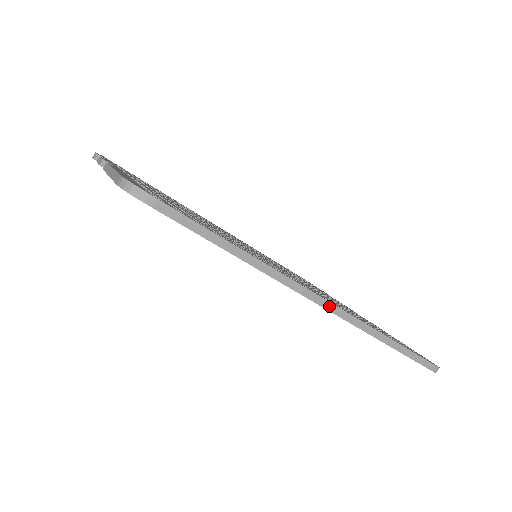
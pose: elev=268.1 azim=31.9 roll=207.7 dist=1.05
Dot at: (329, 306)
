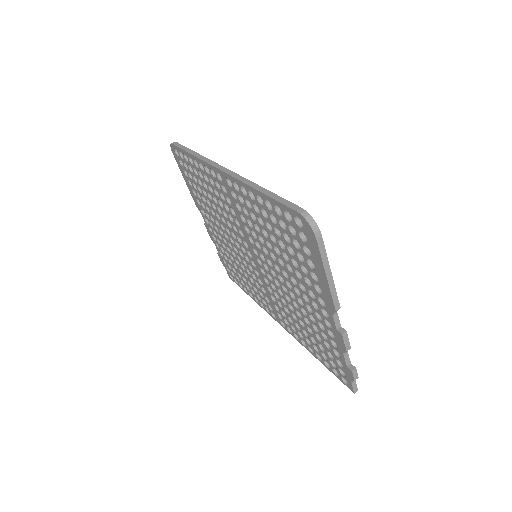
Dot at: (225, 170)
